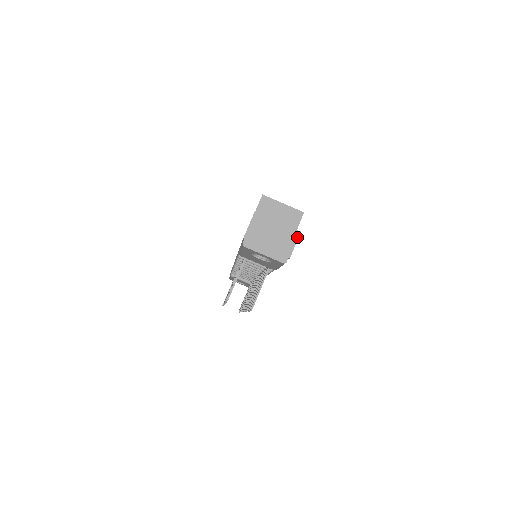
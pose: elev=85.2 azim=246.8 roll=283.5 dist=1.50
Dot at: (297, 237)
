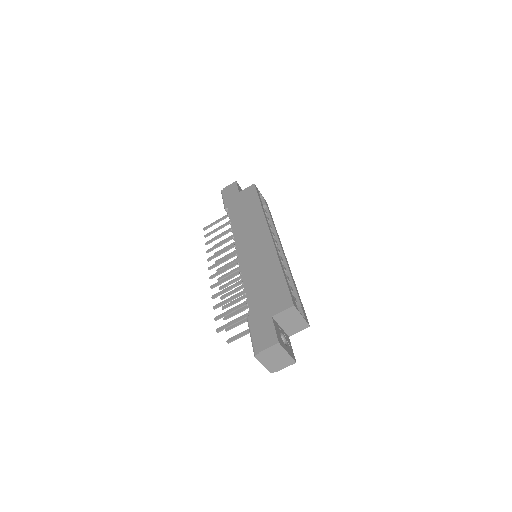
Dot at: (291, 364)
